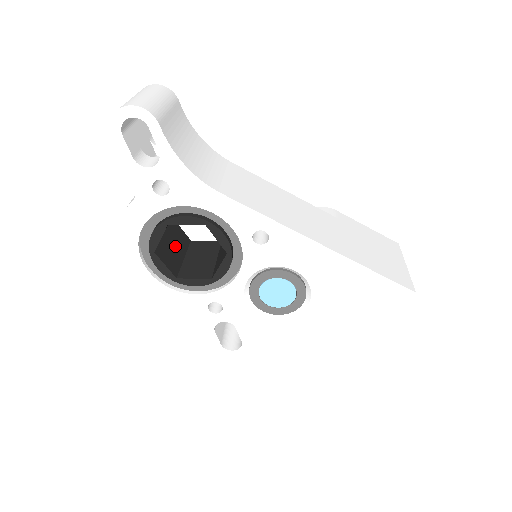
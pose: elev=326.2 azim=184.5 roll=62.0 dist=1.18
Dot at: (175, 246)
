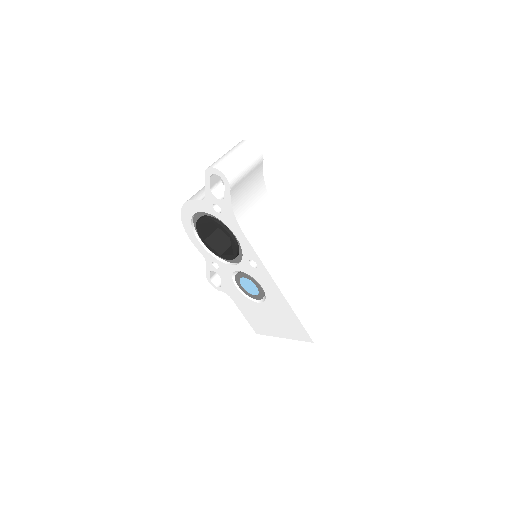
Dot at: occluded
